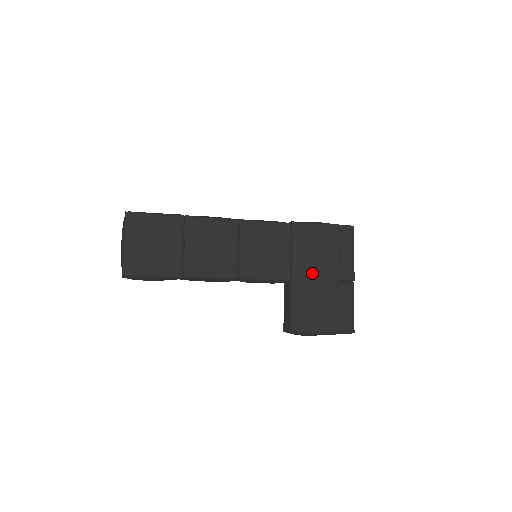
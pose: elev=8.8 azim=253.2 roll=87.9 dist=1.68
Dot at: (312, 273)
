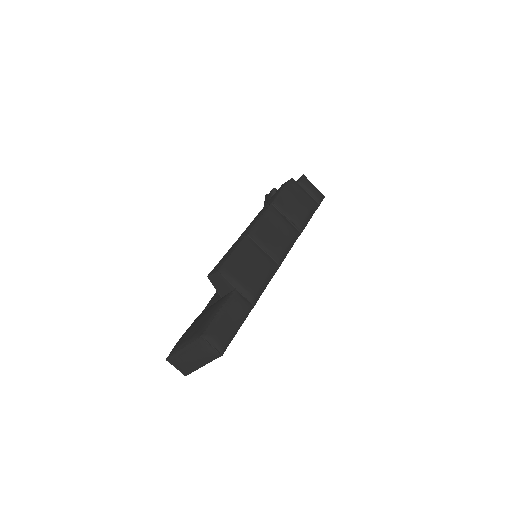
Dot at: occluded
